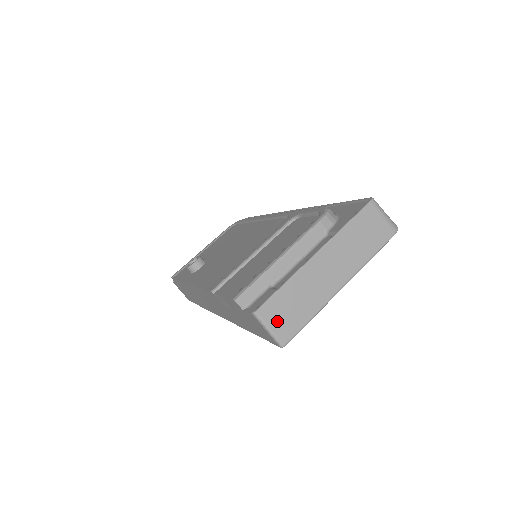
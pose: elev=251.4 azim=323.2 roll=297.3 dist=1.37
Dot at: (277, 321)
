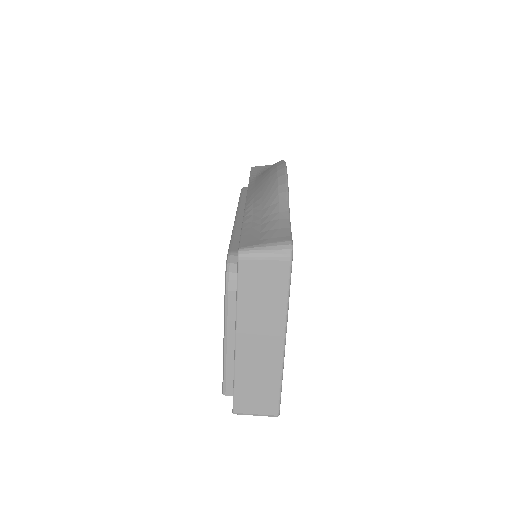
Dot at: (255, 407)
